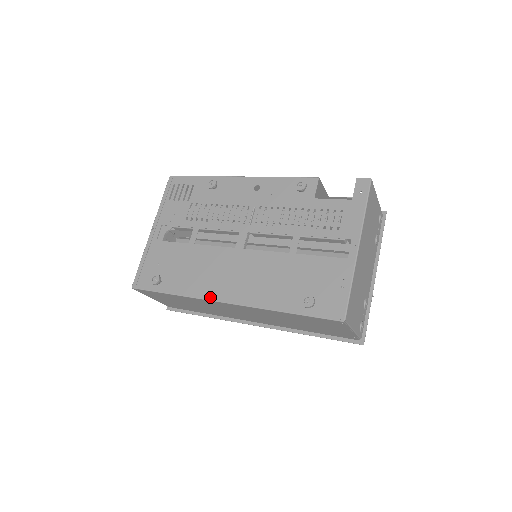
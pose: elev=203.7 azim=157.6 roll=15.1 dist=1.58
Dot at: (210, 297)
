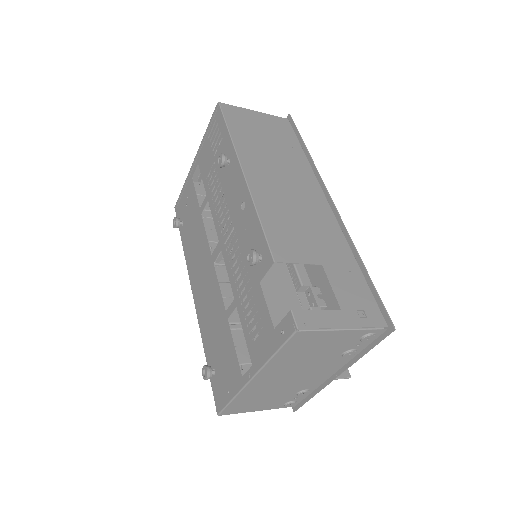
Dot at: (190, 279)
